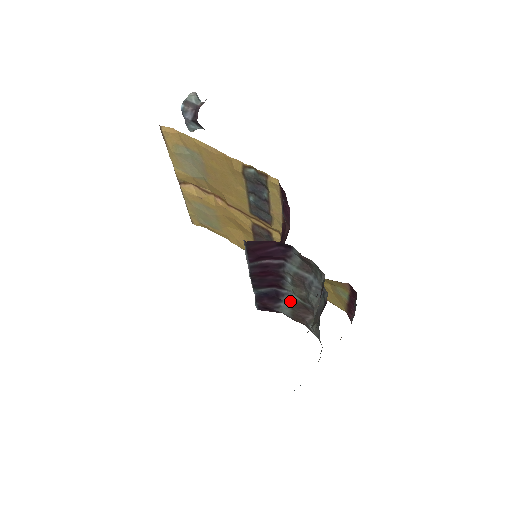
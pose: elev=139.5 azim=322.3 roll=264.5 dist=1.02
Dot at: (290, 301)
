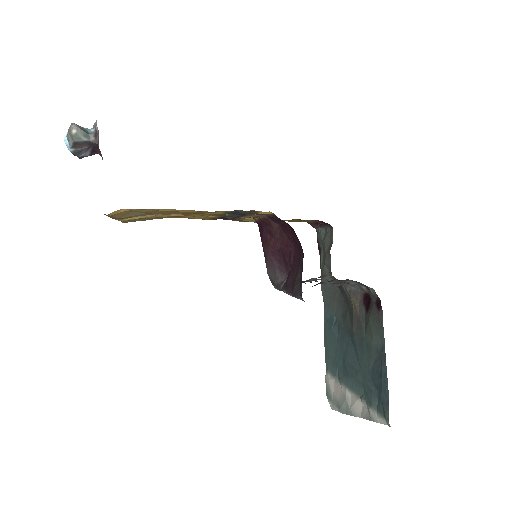
Dot at: occluded
